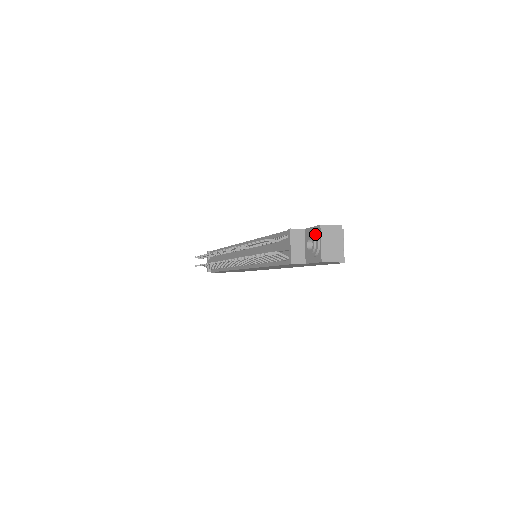
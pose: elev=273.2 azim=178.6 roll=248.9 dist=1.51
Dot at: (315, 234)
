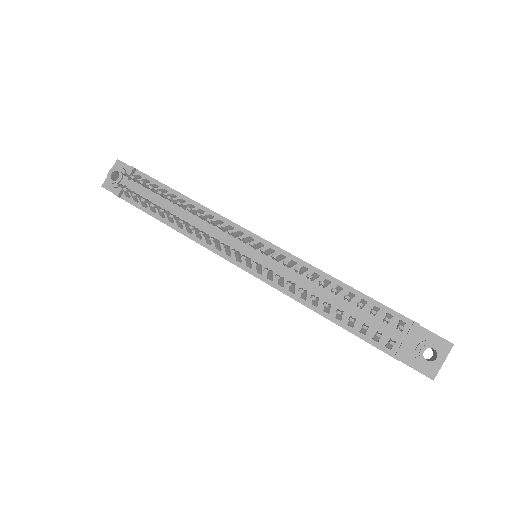
Dot at: (444, 350)
